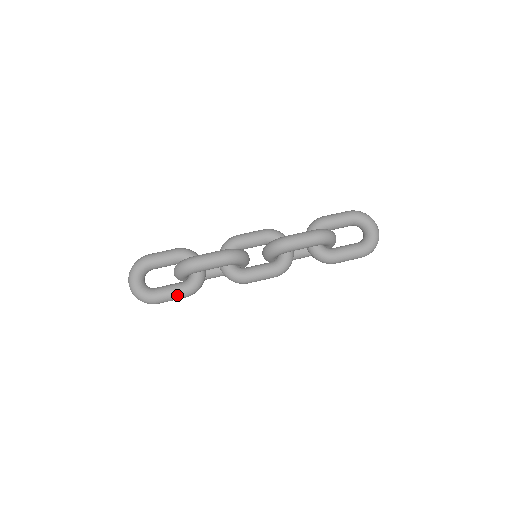
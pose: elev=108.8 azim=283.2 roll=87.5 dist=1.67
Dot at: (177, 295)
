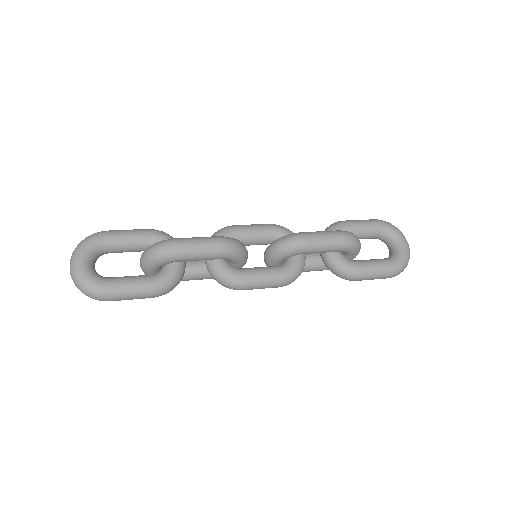
Dot at: (141, 291)
